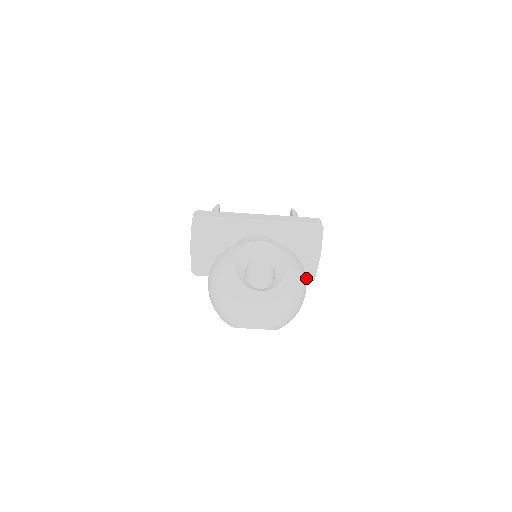
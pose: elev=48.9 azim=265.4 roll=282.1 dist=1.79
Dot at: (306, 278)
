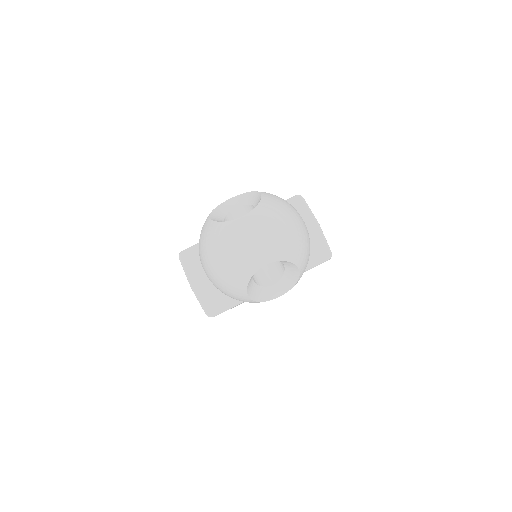
Dot at: (322, 256)
